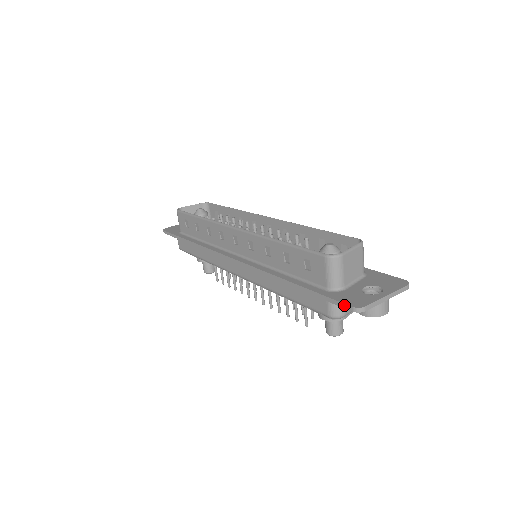
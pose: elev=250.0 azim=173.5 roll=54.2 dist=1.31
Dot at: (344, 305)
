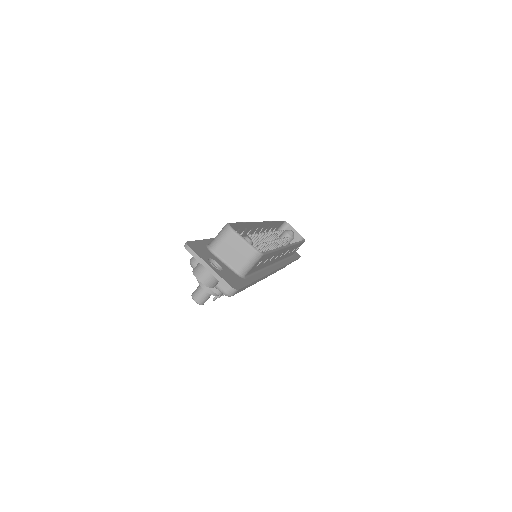
Dot at: (190, 242)
